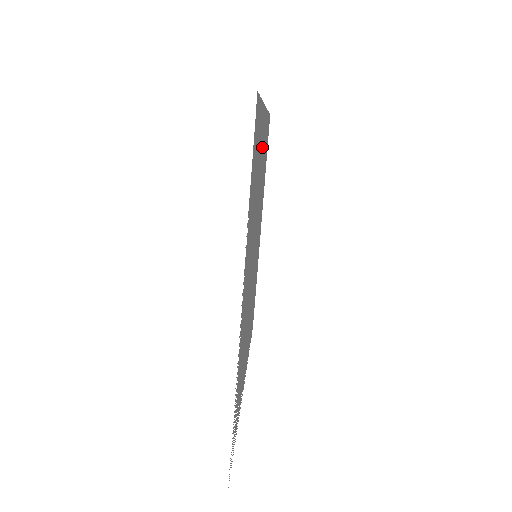
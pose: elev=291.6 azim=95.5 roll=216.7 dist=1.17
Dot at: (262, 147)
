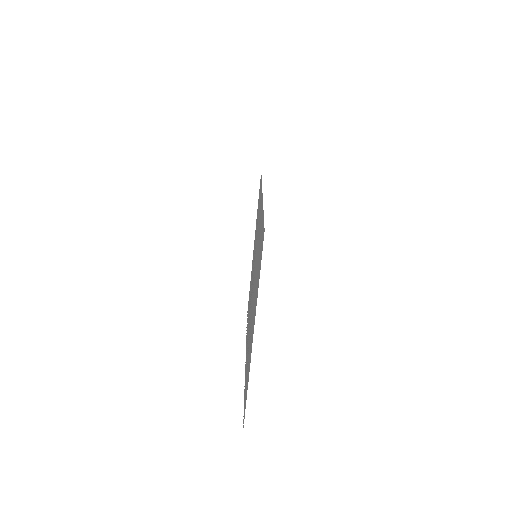
Dot at: occluded
